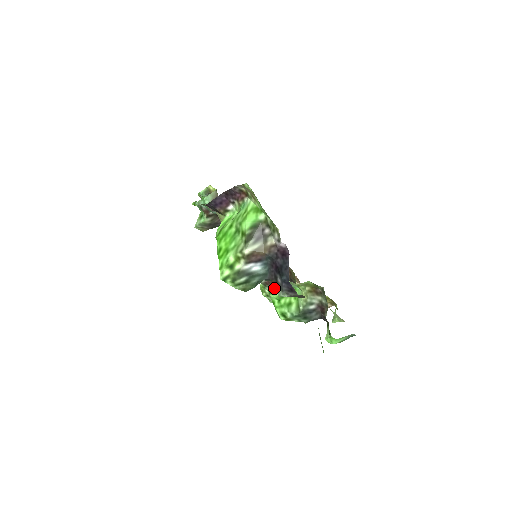
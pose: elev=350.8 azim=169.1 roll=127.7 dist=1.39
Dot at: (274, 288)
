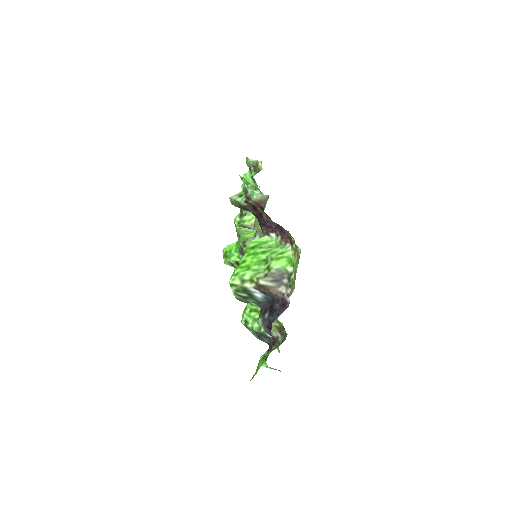
Dot at: occluded
